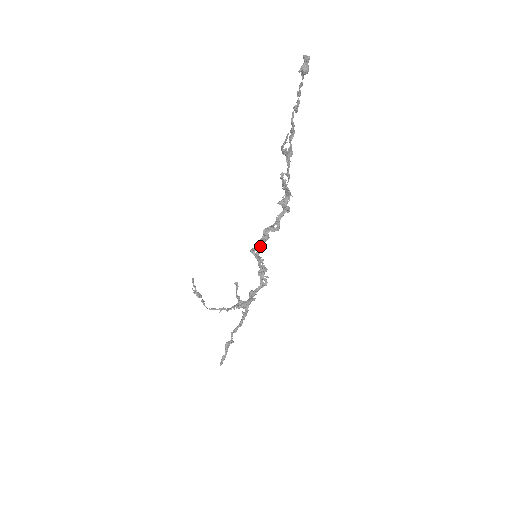
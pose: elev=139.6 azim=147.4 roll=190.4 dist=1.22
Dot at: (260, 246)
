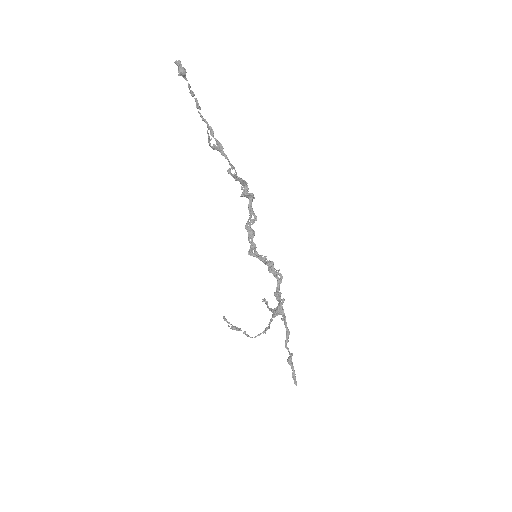
Dot at: (252, 244)
